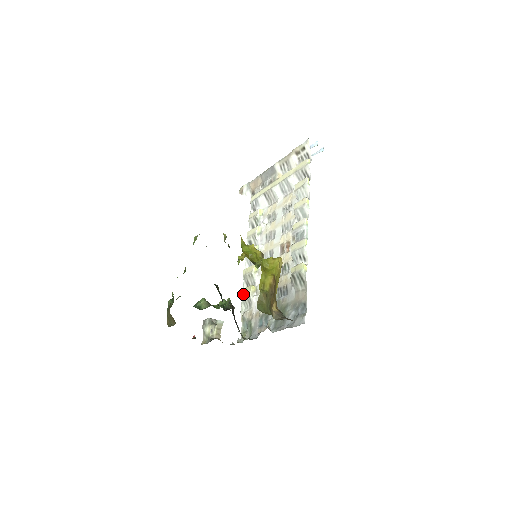
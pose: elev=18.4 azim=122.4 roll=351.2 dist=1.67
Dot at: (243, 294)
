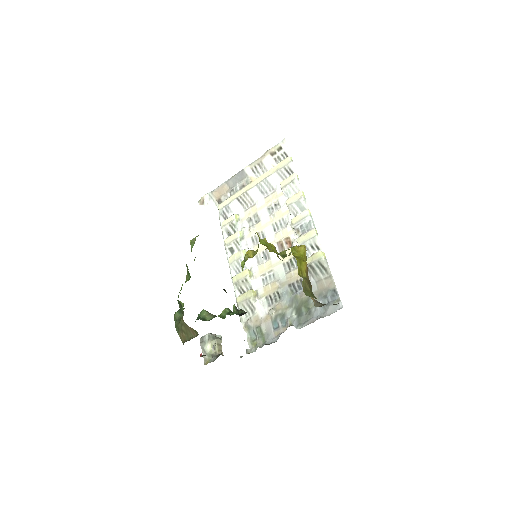
Dot at: (241, 301)
